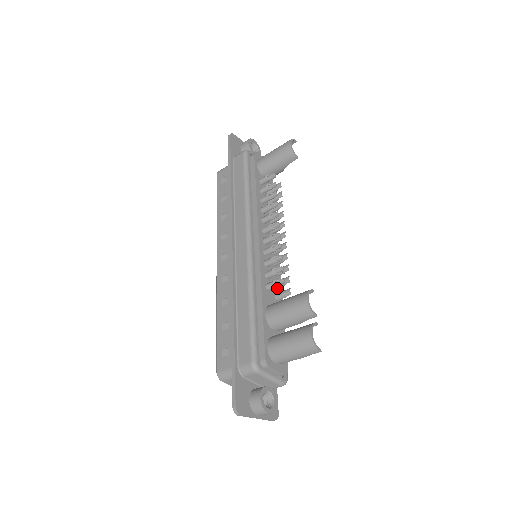
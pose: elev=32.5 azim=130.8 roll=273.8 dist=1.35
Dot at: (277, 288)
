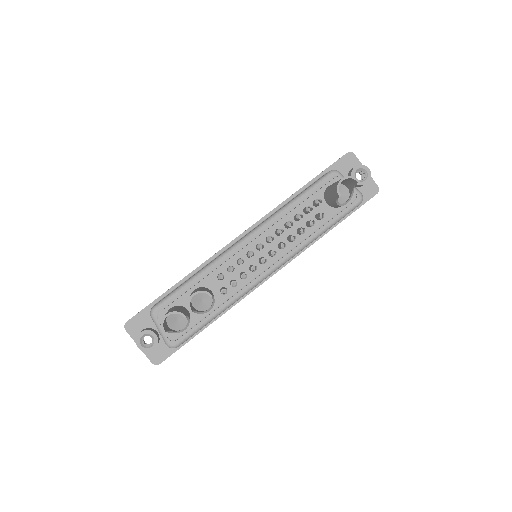
Dot at: occluded
